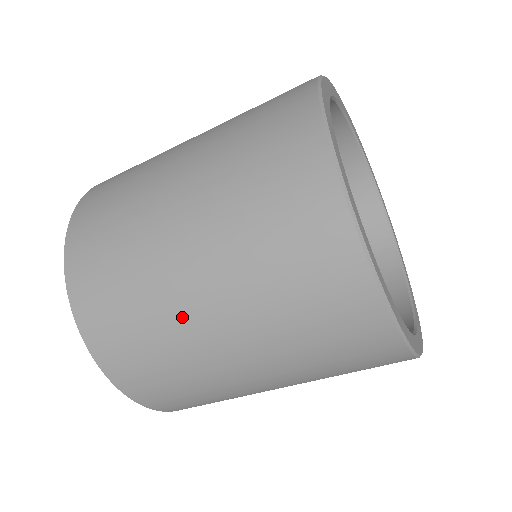
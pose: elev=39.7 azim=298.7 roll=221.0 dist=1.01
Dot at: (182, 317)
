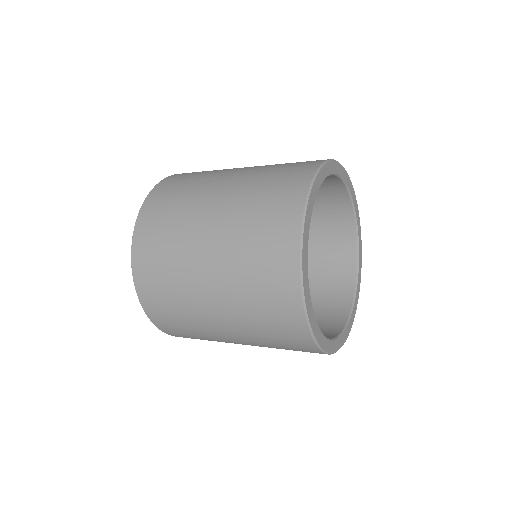
Dot at: (207, 324)
